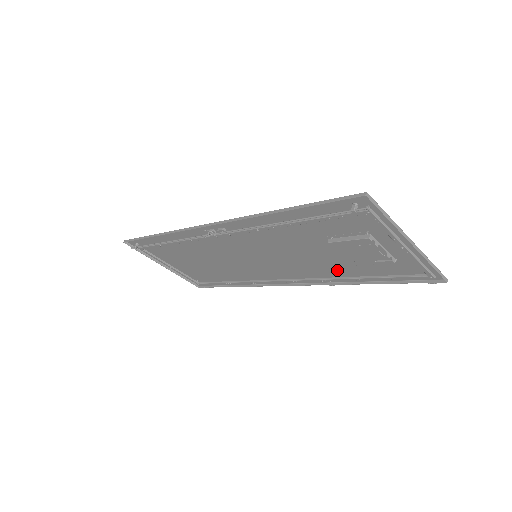
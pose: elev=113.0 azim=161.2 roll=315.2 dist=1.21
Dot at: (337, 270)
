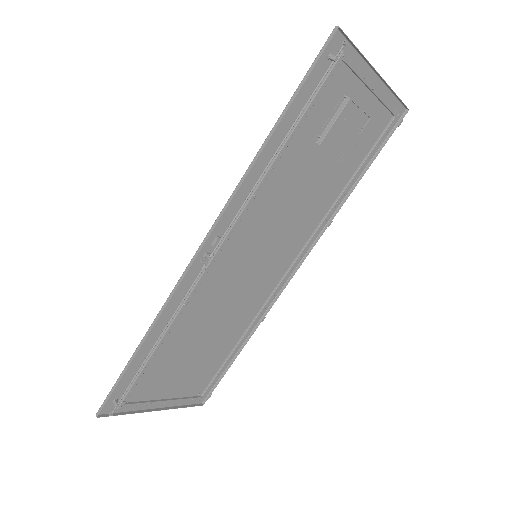
Dot at: (329, 194)
